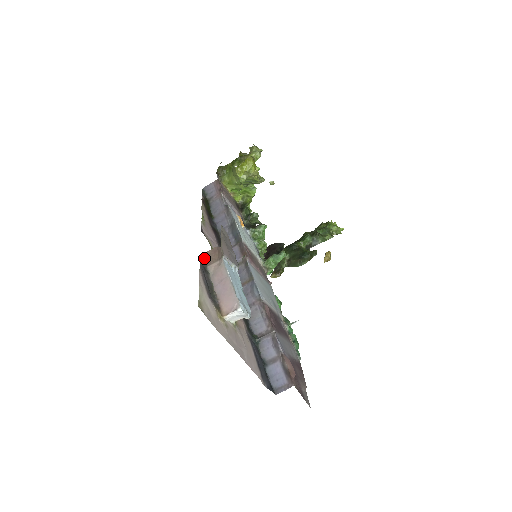
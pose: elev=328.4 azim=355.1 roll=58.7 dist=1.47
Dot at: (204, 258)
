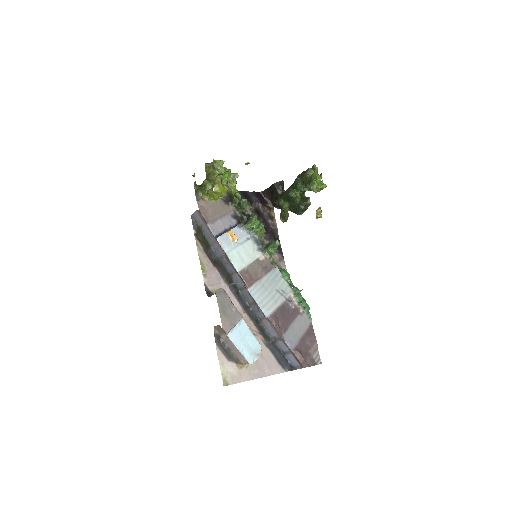
Dot at: (215, 330)
